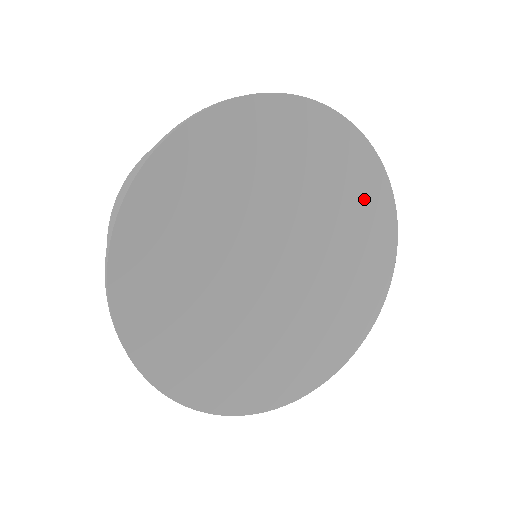
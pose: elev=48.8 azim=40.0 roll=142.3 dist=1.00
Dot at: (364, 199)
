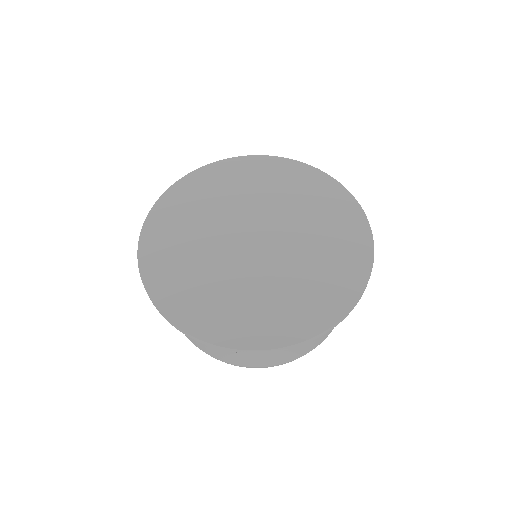
Dot at: (277, 175)
